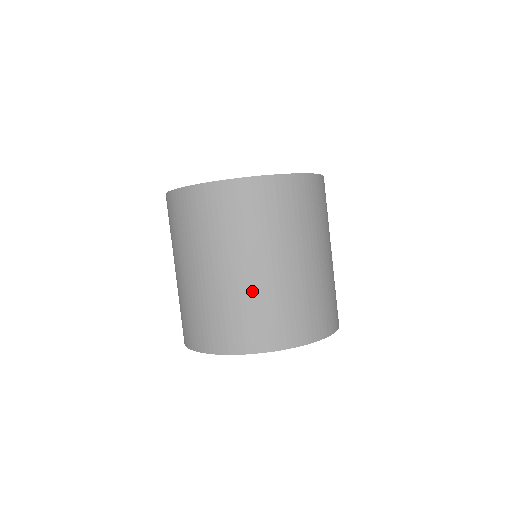
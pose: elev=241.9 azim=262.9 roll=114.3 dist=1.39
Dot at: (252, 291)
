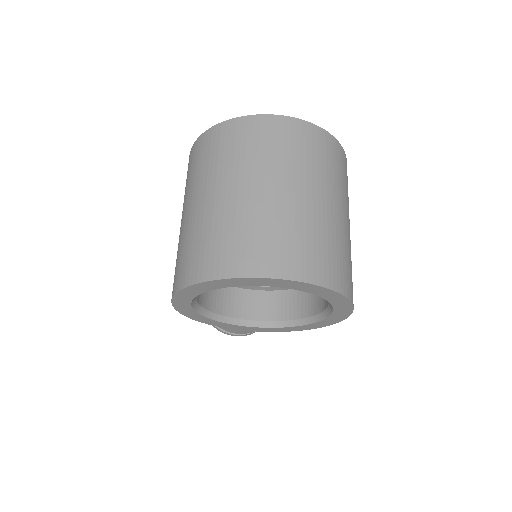
Dot at: (283, 214)
